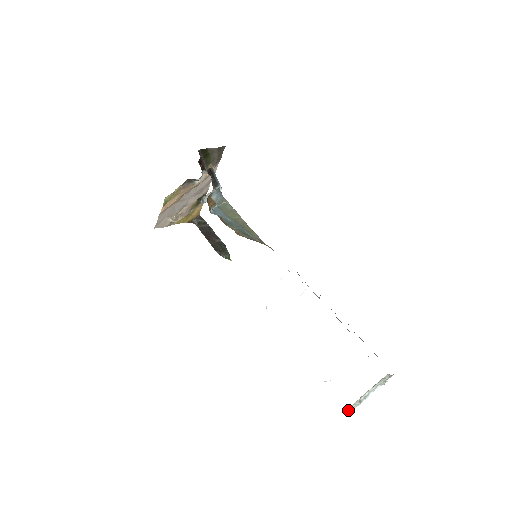
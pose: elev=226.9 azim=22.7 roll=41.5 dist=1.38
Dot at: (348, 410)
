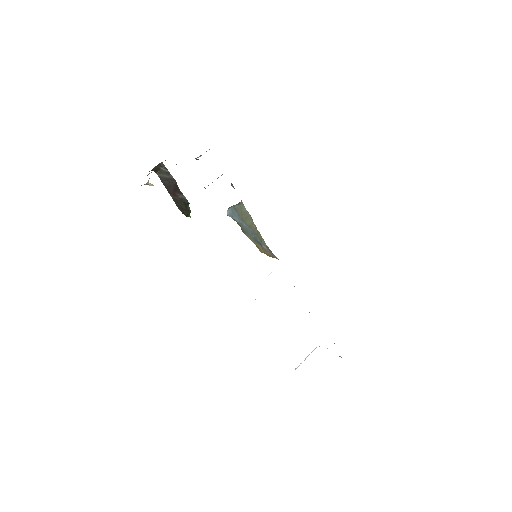
Dot at: (298, 366)
